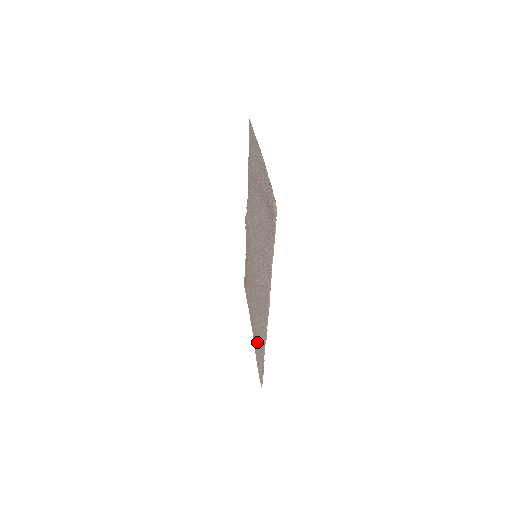
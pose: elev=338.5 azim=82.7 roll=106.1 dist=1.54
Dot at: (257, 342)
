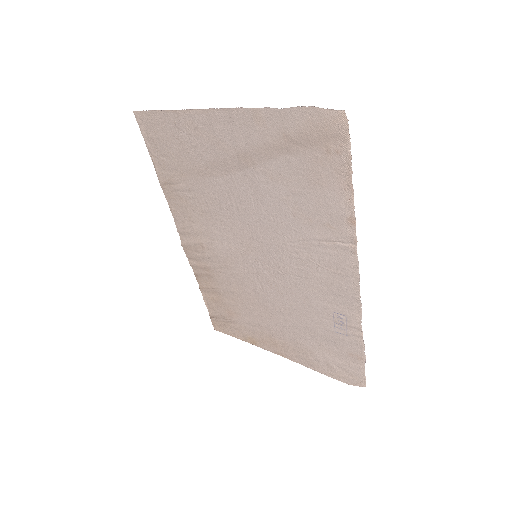
Dot at: (315, 350)
